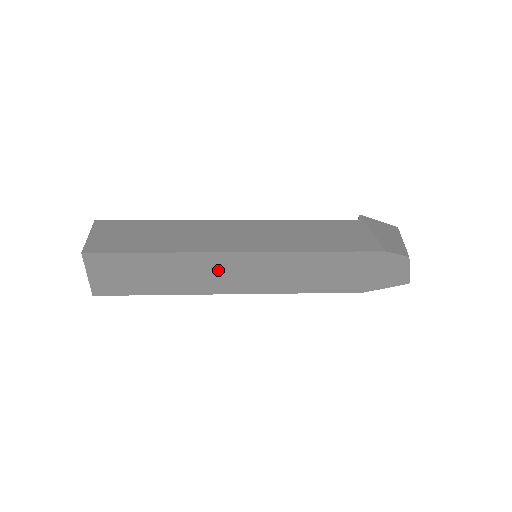
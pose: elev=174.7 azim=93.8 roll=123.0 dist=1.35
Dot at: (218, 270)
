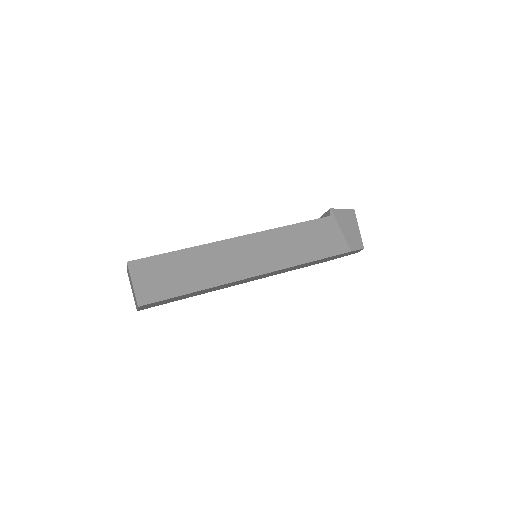
Dot at: (235, 283)
